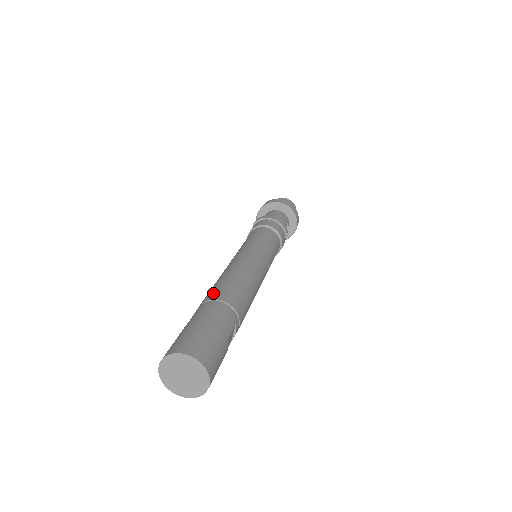
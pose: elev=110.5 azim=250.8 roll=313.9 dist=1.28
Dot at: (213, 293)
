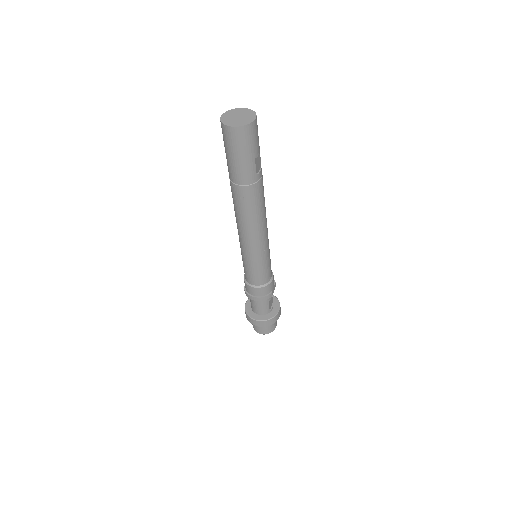
Dot at: occluded
